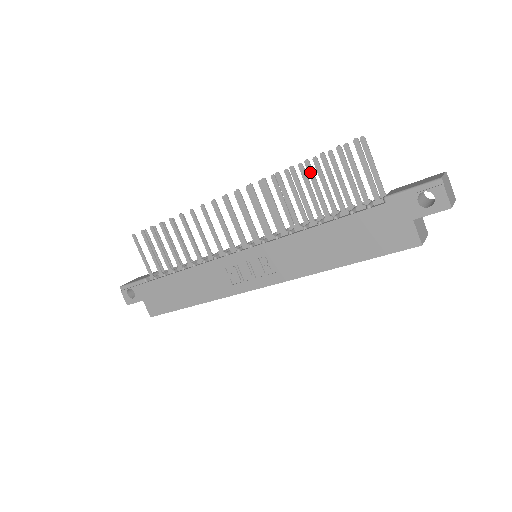
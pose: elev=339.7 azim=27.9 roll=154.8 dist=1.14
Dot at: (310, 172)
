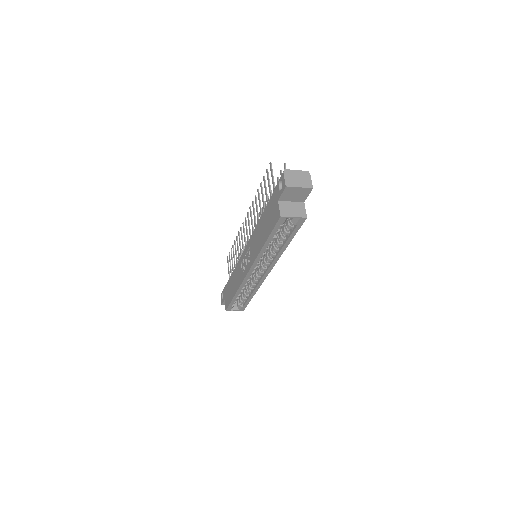
Dot at: (261, 189)
